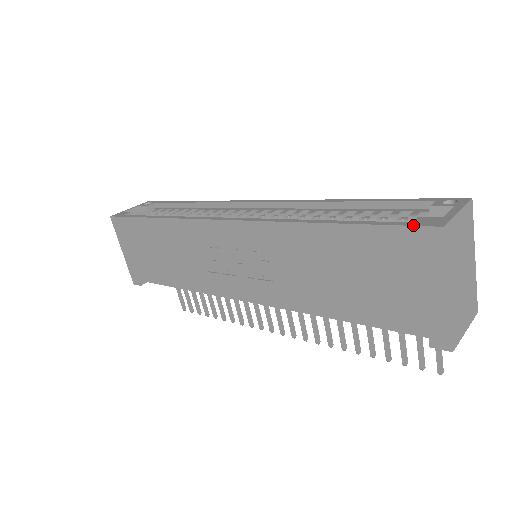
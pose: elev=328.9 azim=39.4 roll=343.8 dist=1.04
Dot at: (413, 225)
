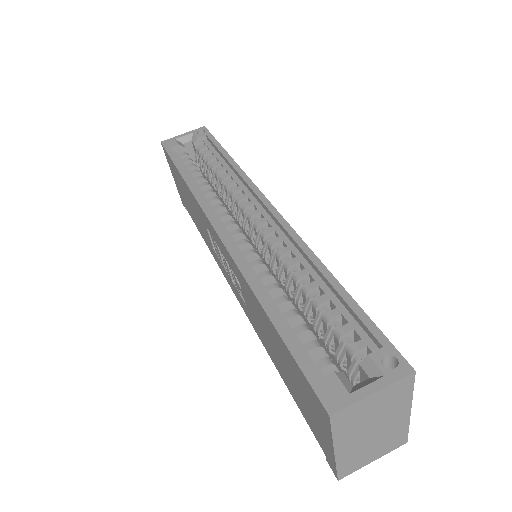
Dot at: (313, 388)
